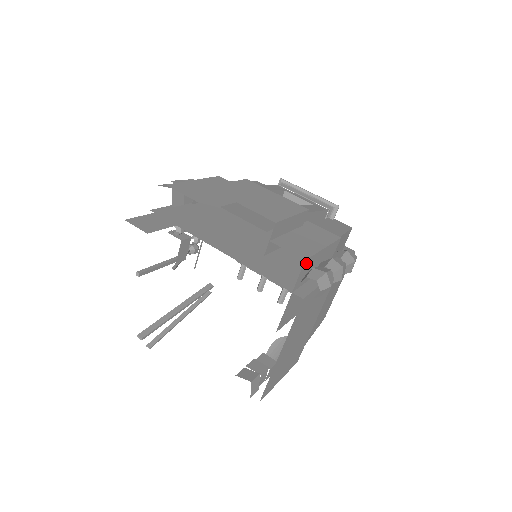
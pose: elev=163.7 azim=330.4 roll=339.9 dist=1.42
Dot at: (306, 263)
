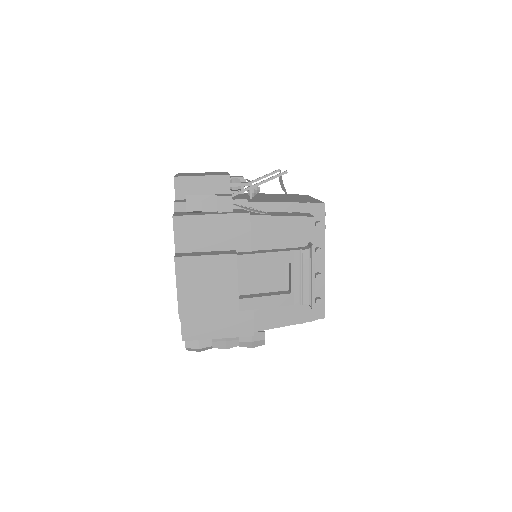
Dot at: (188, 339)
